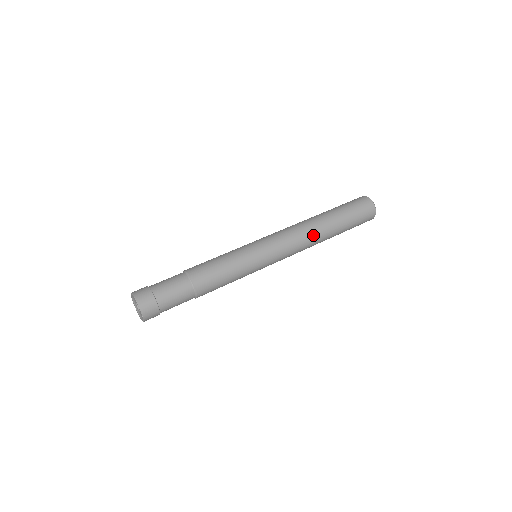
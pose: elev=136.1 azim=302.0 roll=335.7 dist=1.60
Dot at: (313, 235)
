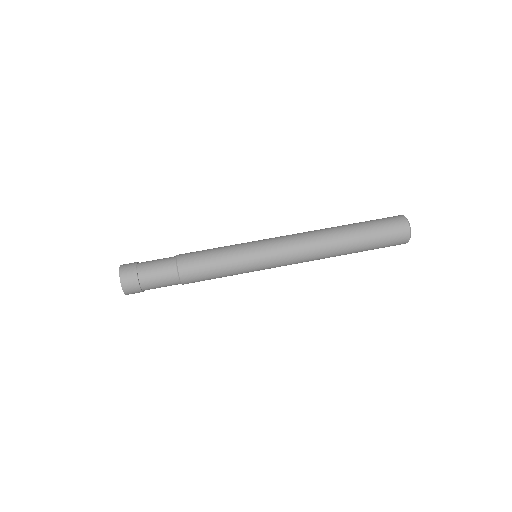
Dot at: (323, 246)
